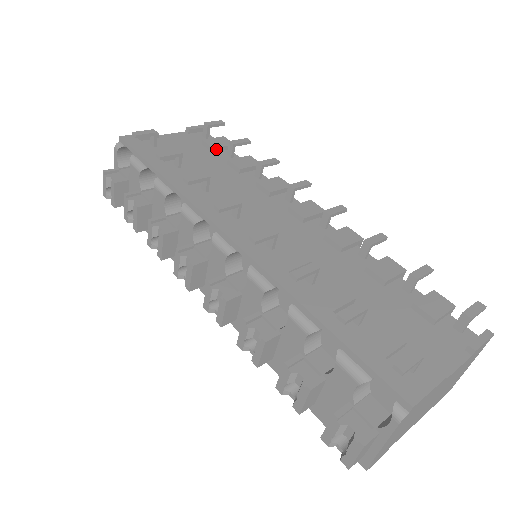
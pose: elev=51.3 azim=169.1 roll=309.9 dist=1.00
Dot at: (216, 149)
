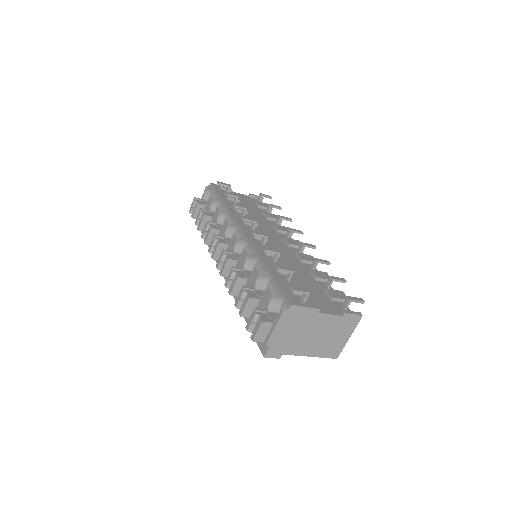
Dot at: (260, 206)
